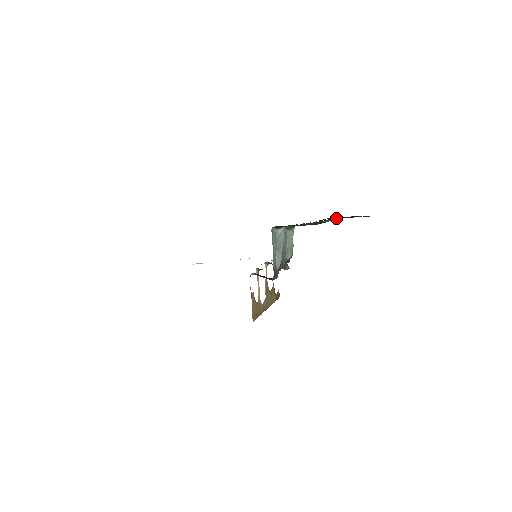
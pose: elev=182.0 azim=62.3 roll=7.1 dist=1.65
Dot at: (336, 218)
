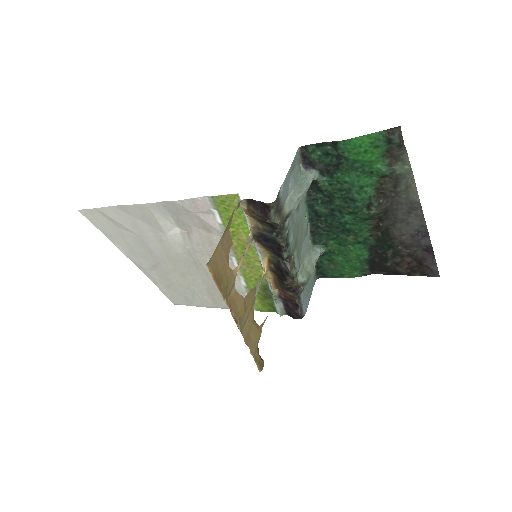
Dot at: (401, 134)
